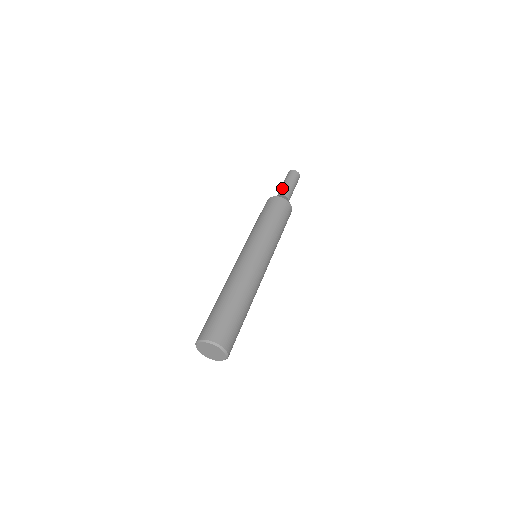
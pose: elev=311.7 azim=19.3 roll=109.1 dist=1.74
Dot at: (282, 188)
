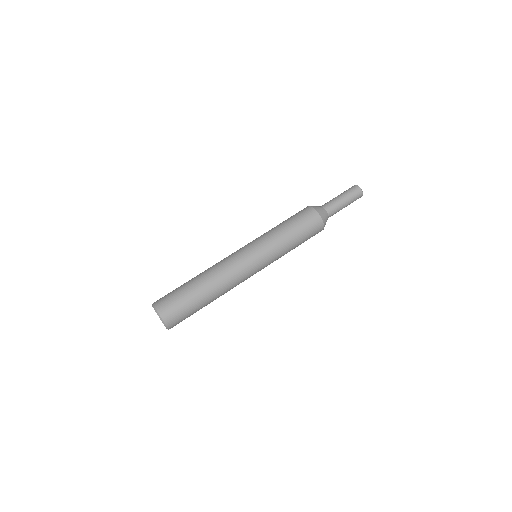
Dot at: occluded
